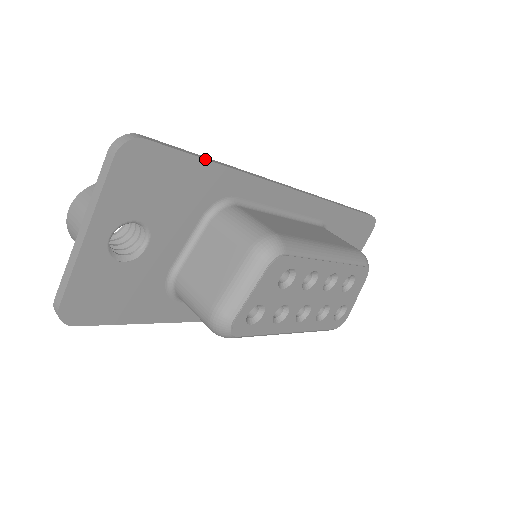
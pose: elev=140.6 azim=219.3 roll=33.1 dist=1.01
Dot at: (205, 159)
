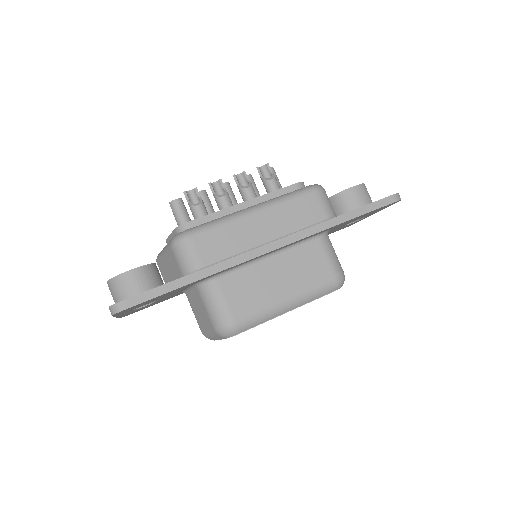
Dot at: occluded
